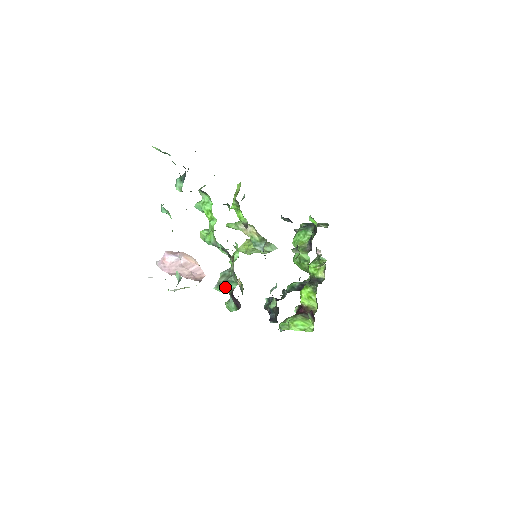
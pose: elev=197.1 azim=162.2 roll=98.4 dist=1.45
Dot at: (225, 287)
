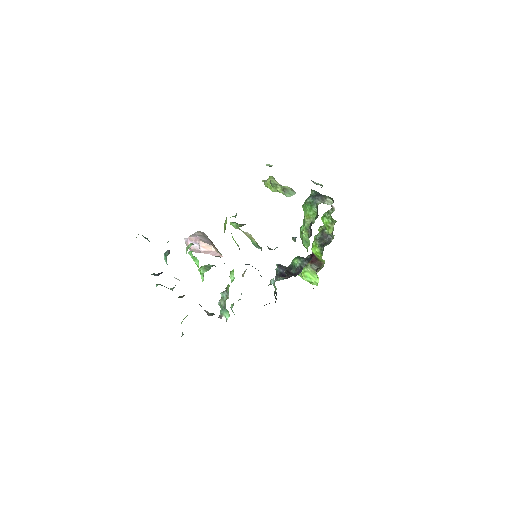
Dot at: (221, 316)
